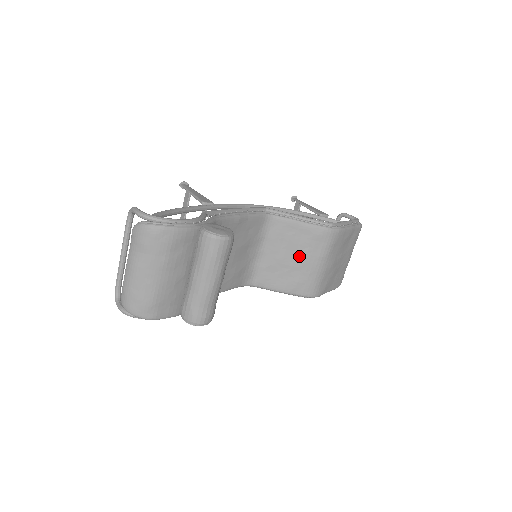
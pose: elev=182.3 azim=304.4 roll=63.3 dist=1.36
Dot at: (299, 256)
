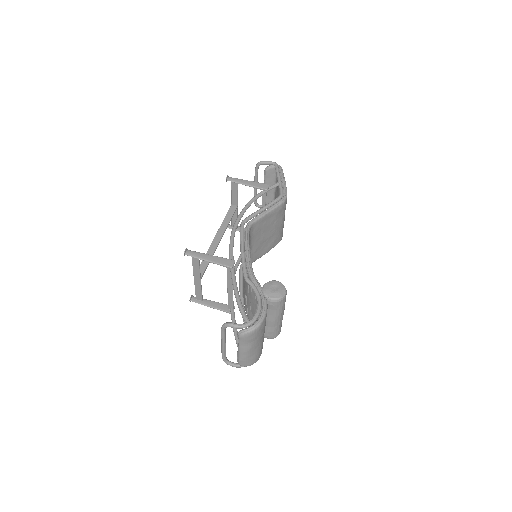
Dot at: (271, 229)
